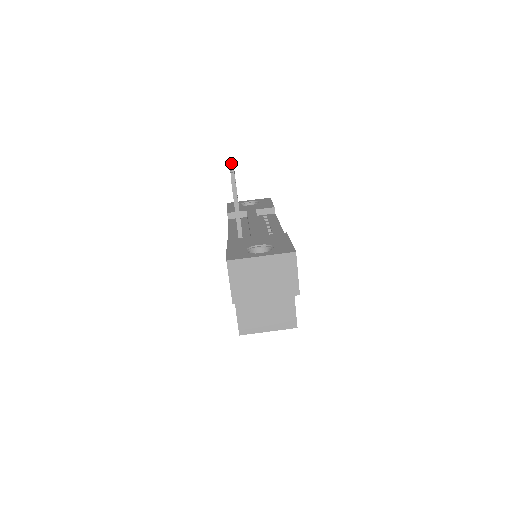
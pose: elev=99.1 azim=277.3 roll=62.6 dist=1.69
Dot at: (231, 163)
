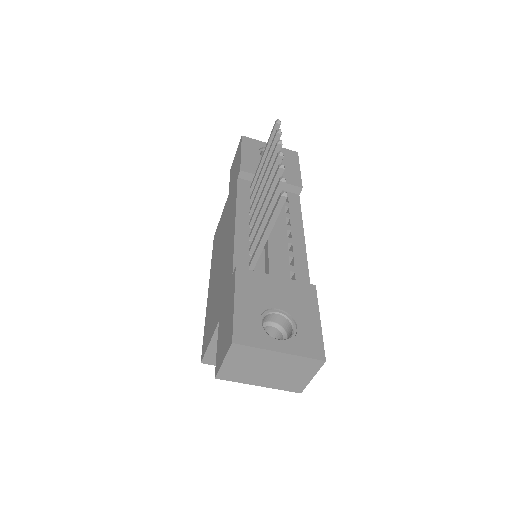
Dot at: occluded
